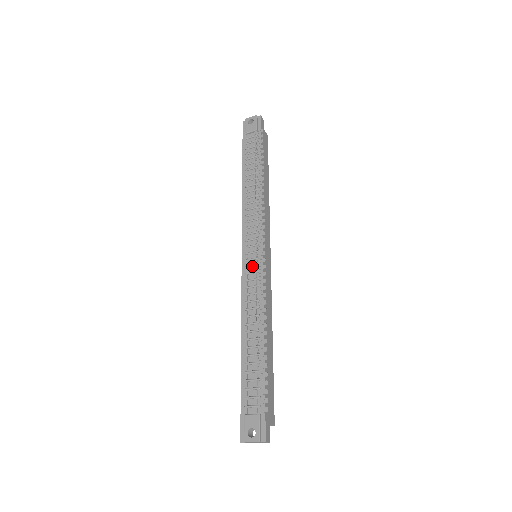
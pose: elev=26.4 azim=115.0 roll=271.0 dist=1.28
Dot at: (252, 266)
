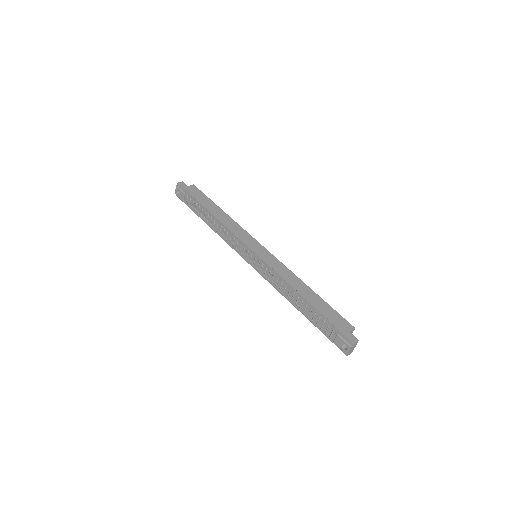
Dot at: (258, 265)
